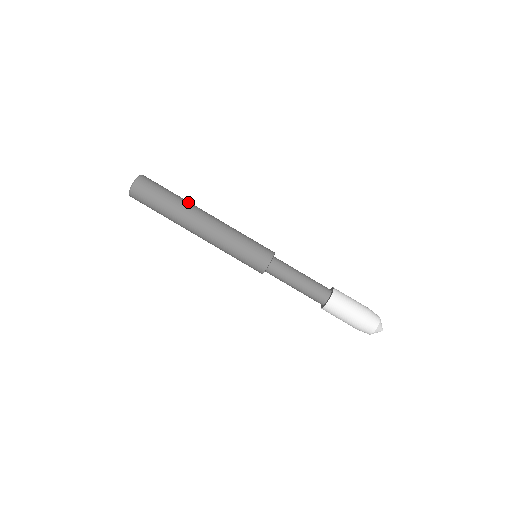
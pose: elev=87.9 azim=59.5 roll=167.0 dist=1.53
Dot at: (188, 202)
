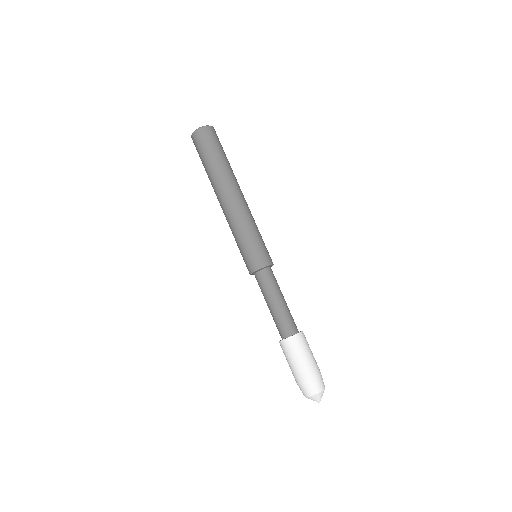
Dot at: occluded
